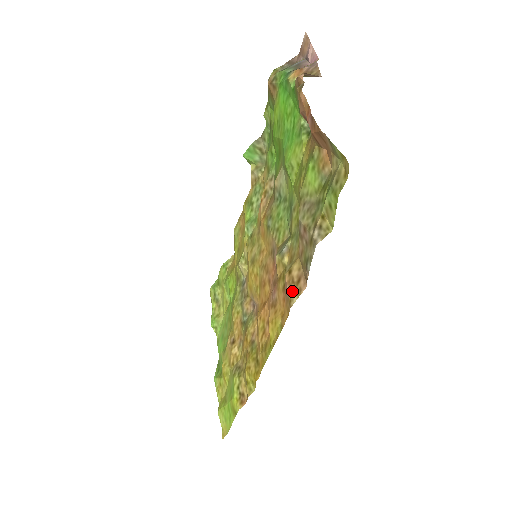
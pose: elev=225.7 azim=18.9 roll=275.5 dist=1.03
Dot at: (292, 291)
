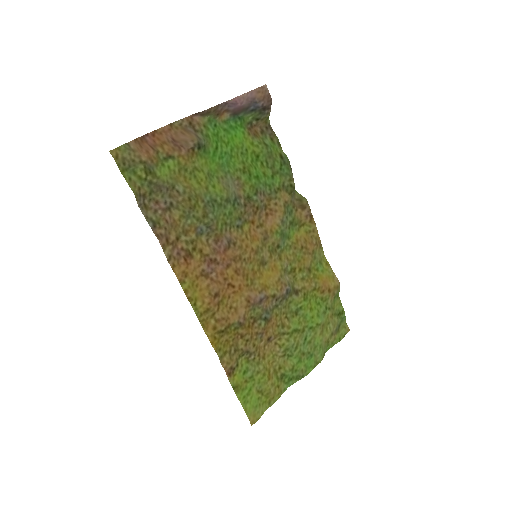
Dot at: (170, 250)
